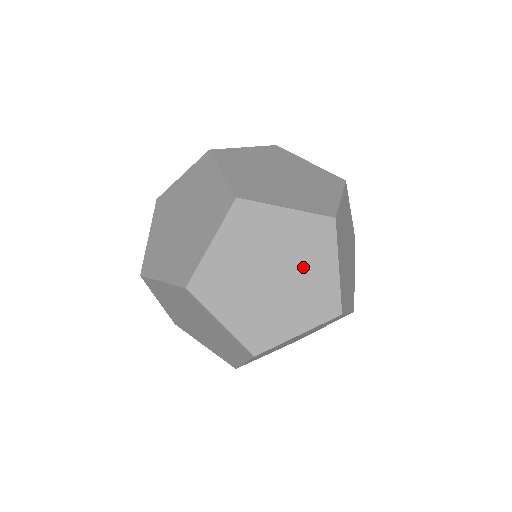
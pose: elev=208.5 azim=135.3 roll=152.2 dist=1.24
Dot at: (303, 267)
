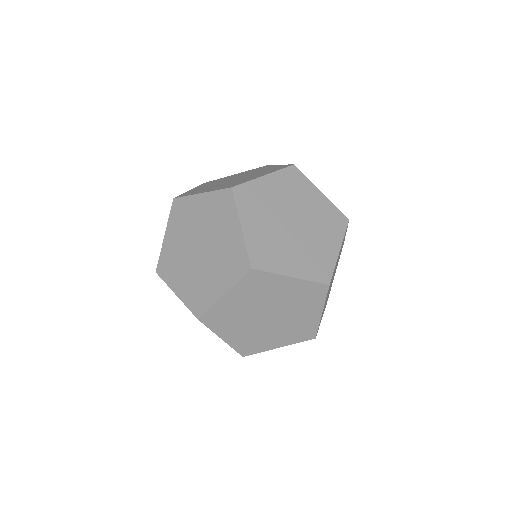
Dot at: (294, 312)
